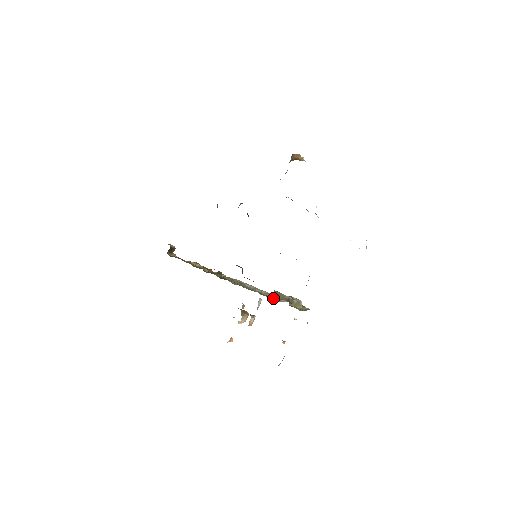
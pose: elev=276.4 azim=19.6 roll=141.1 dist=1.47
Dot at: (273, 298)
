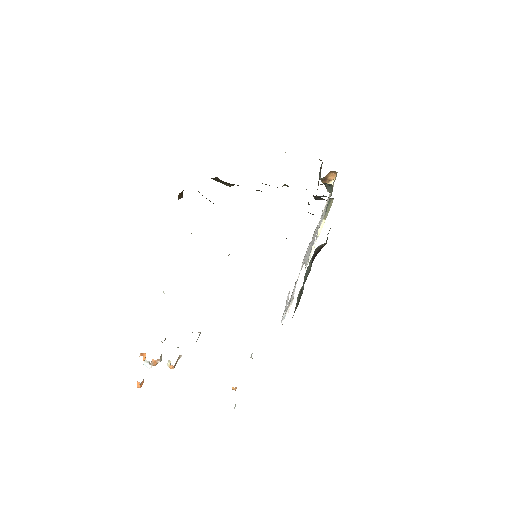
Dot at: occluded
